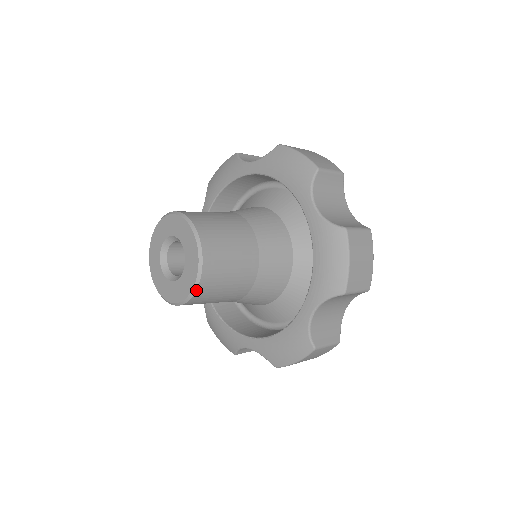
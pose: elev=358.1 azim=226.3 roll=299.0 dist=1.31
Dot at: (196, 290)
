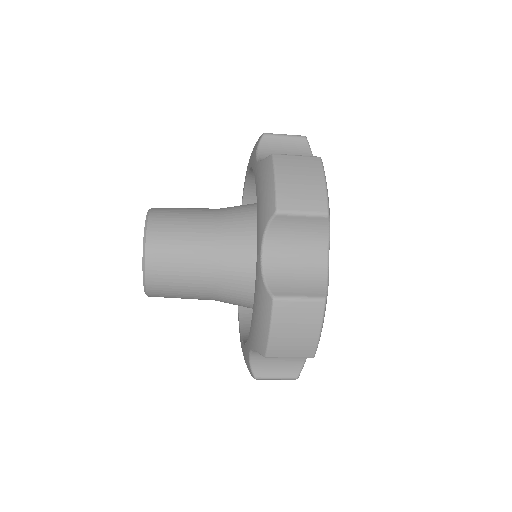
Dot at: (145, 257)
